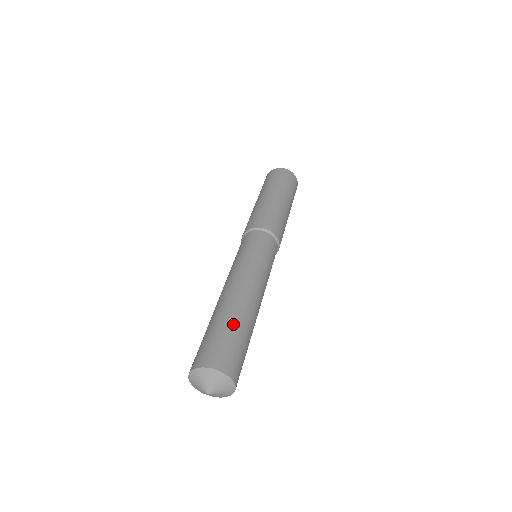
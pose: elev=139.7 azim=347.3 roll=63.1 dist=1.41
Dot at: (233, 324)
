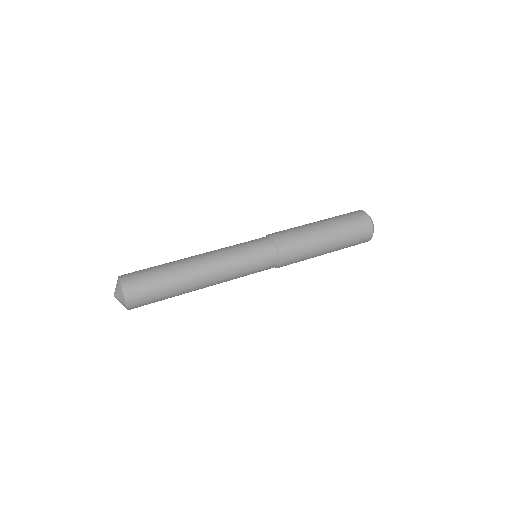
Dot at: (163, 270)
